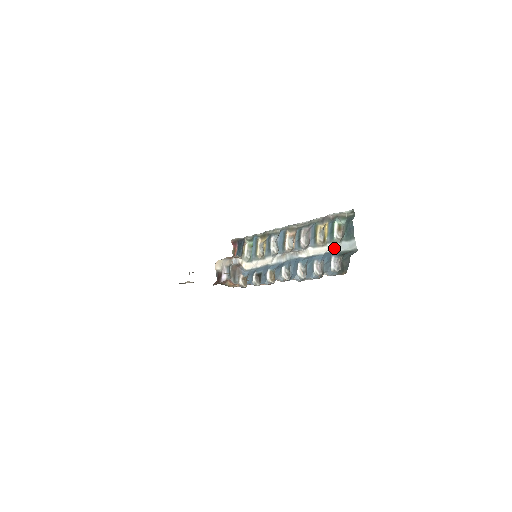
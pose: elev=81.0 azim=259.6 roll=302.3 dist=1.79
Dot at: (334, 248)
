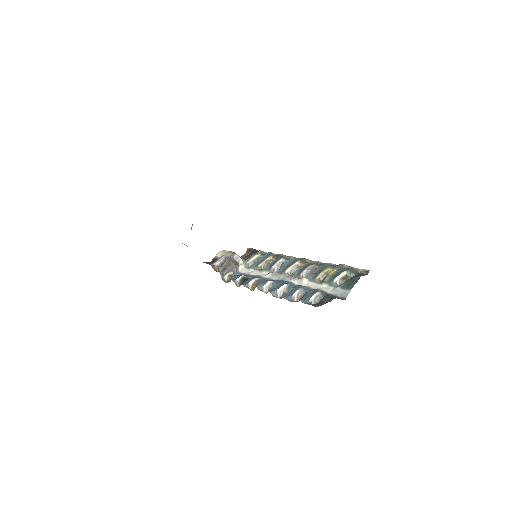
Dot at: (327, 289)
